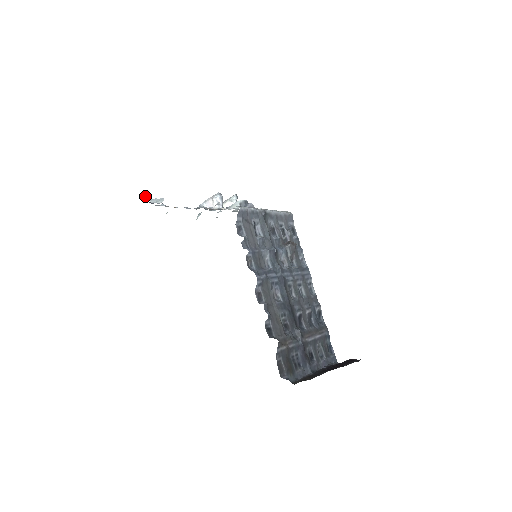
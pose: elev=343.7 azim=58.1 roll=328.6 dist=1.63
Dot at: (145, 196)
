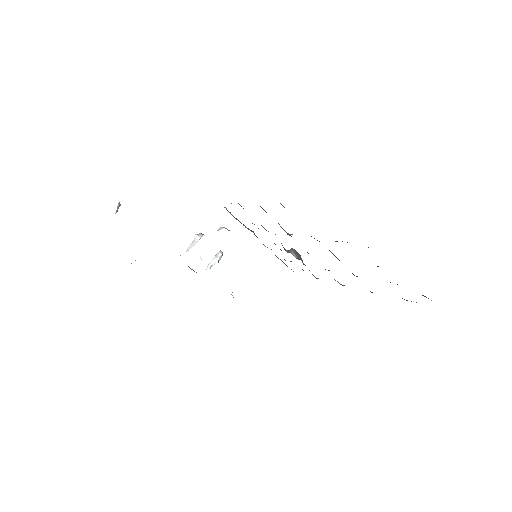
Dot at: (119, 204)
